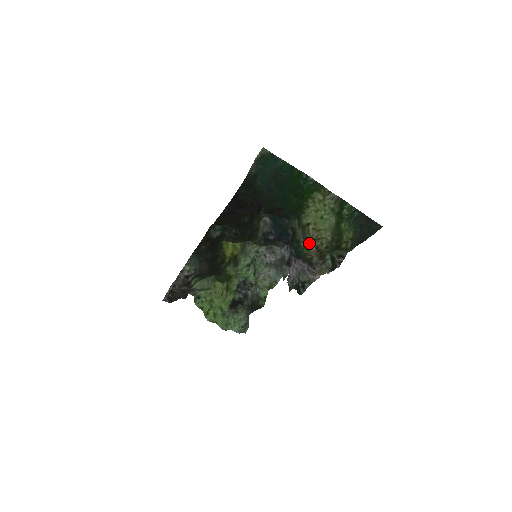
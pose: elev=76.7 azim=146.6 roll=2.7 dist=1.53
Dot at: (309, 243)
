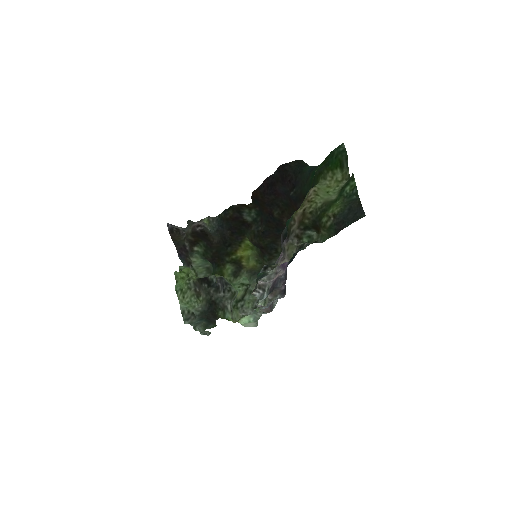
Dot at: (302, 205)
